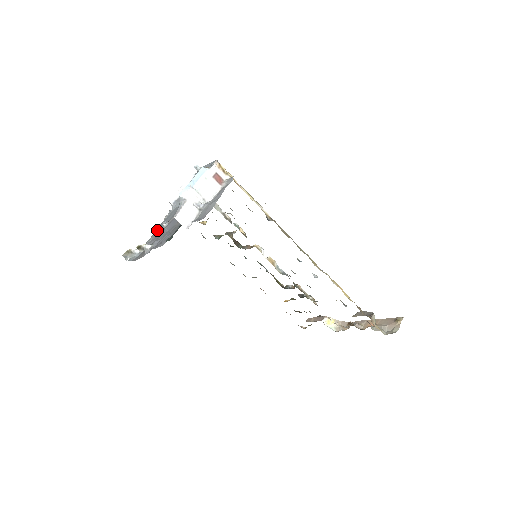
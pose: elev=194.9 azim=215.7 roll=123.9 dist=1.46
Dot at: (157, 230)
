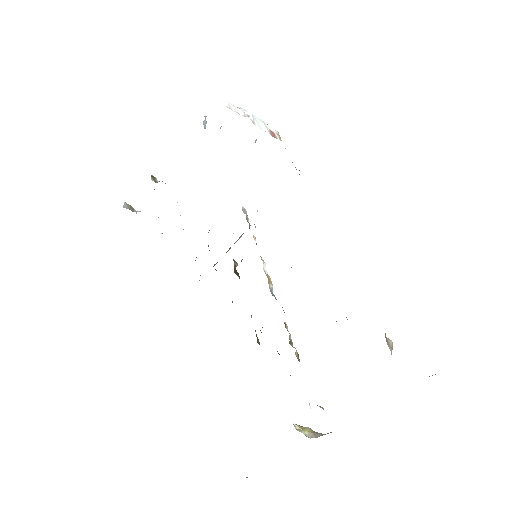
Dot at: occluded
